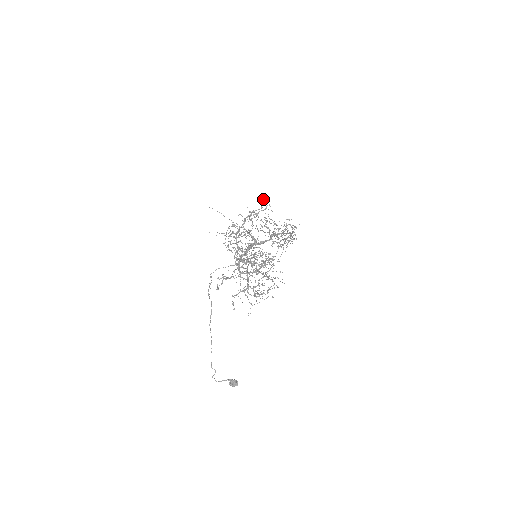
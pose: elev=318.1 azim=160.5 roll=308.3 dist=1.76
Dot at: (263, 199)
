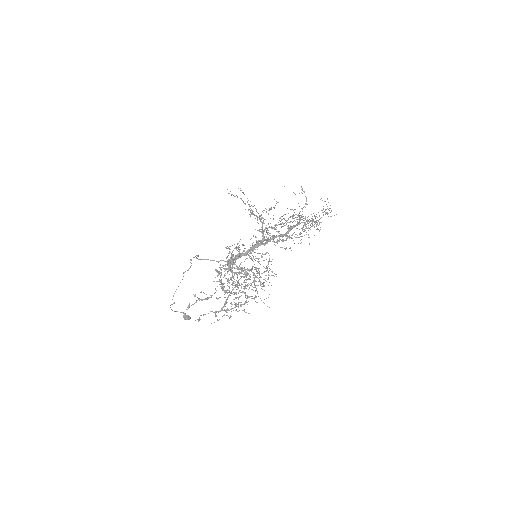
Dot at: (288, 237)
